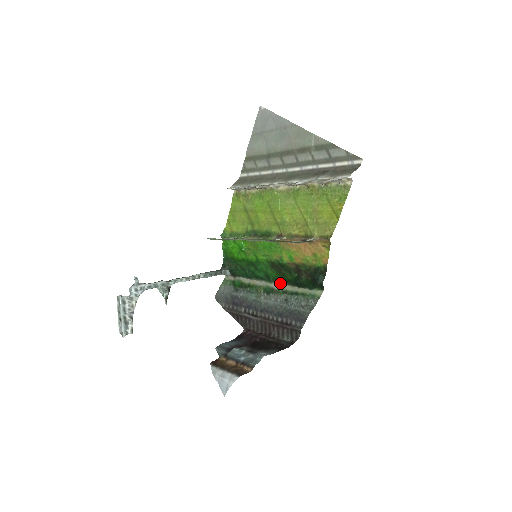
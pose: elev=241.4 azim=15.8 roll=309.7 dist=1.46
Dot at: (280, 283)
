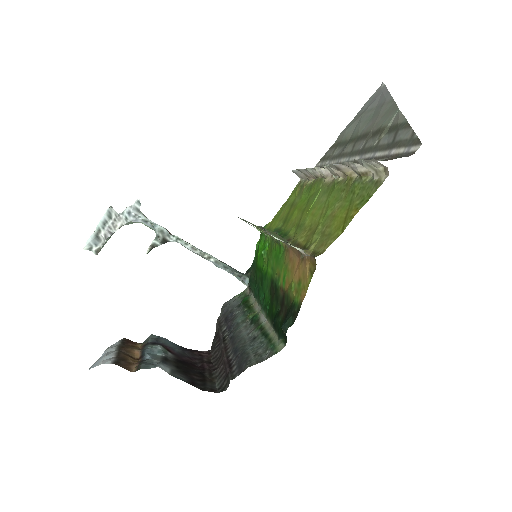
Dot at: (267, 315)
